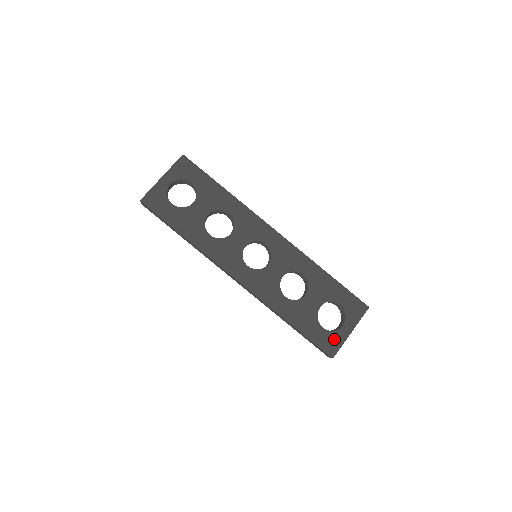
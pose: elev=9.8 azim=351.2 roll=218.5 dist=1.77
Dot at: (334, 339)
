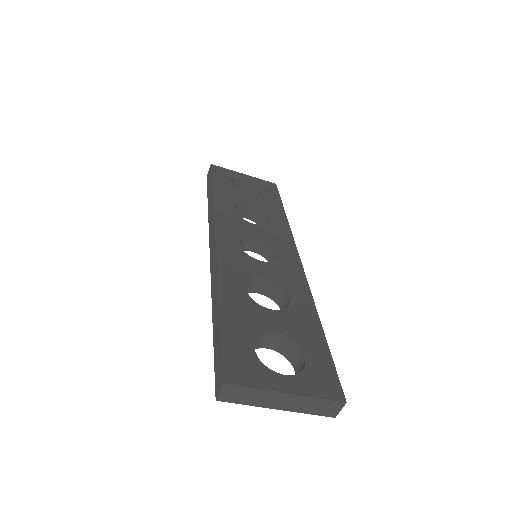
Dot at: (254, 371)
